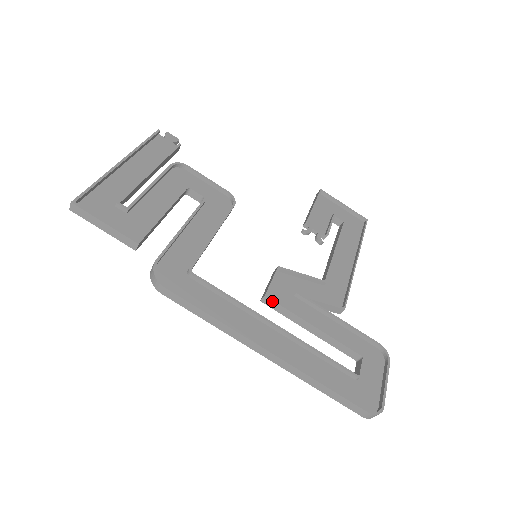
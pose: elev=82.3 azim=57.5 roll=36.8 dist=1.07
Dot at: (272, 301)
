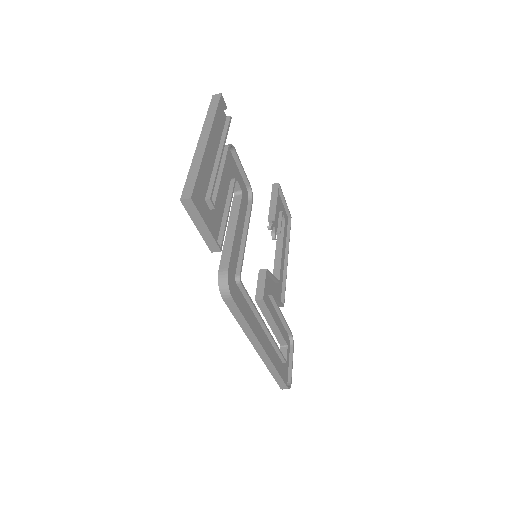
Dot at: (264, 303)
